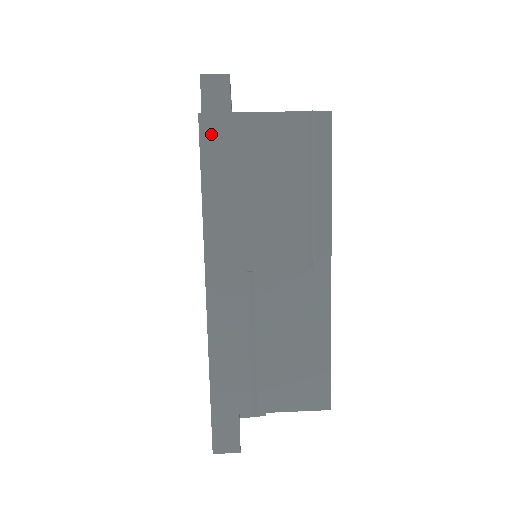
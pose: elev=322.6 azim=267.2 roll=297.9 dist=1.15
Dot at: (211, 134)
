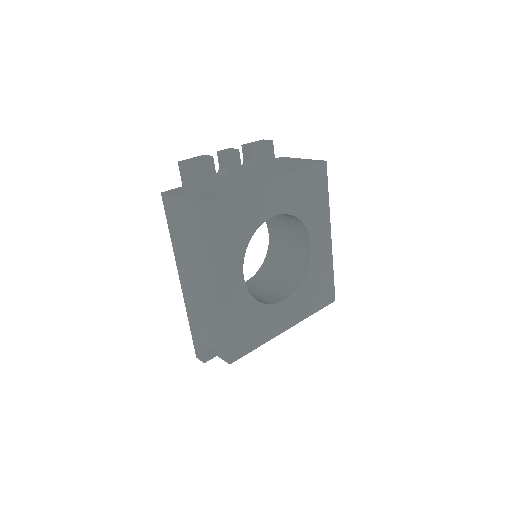
Dot at: (166, 204)
